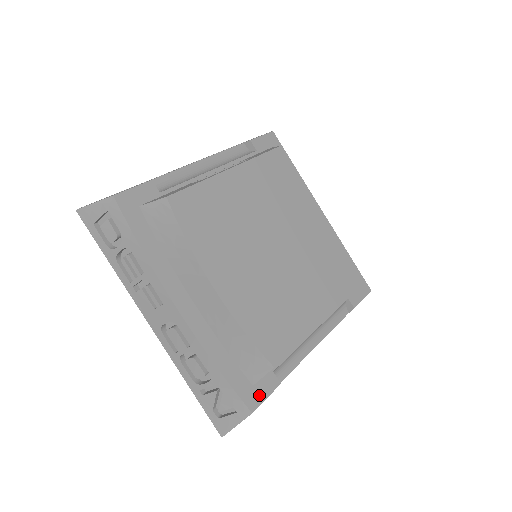
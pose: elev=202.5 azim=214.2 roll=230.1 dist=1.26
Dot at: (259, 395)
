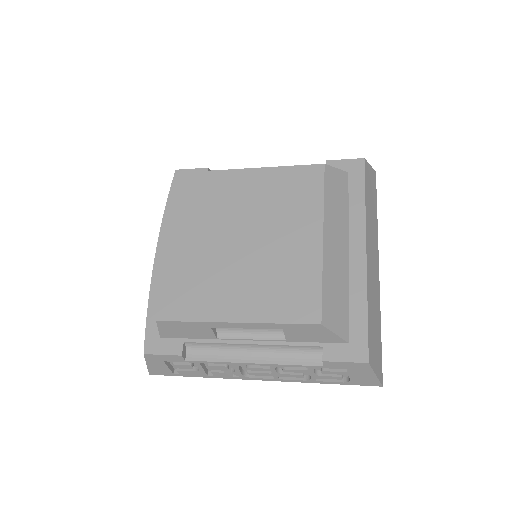
Dot at: (159, 347)
